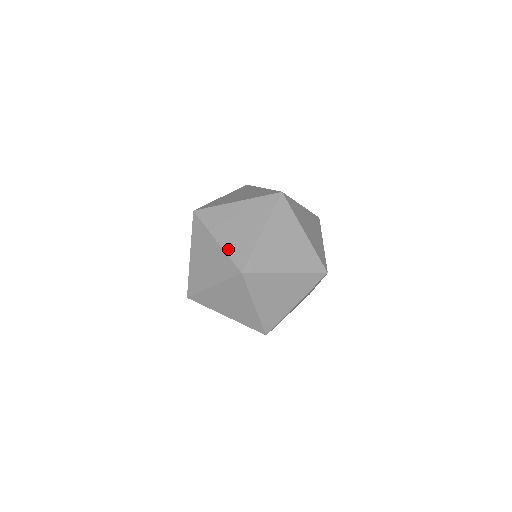
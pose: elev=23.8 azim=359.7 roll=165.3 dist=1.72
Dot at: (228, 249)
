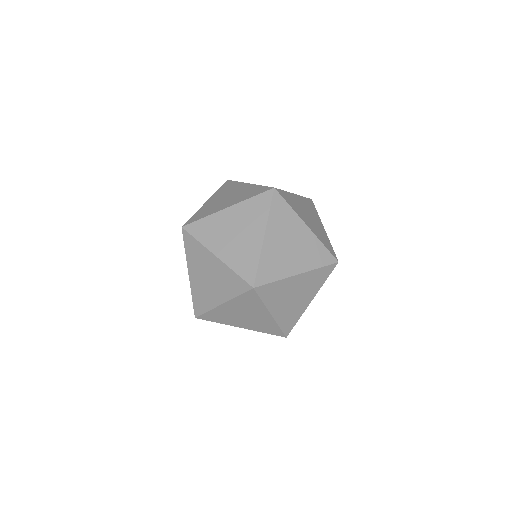
Dot at: occluded
